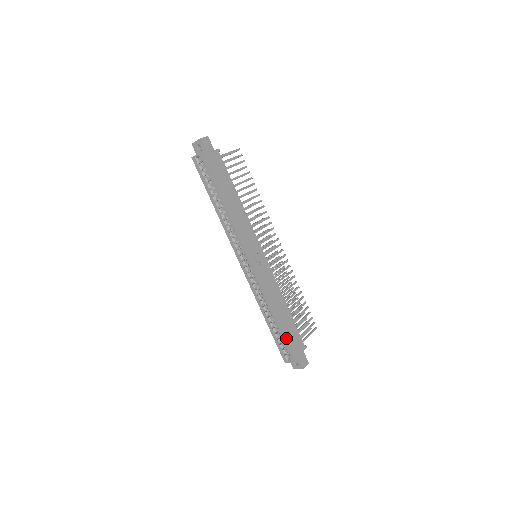
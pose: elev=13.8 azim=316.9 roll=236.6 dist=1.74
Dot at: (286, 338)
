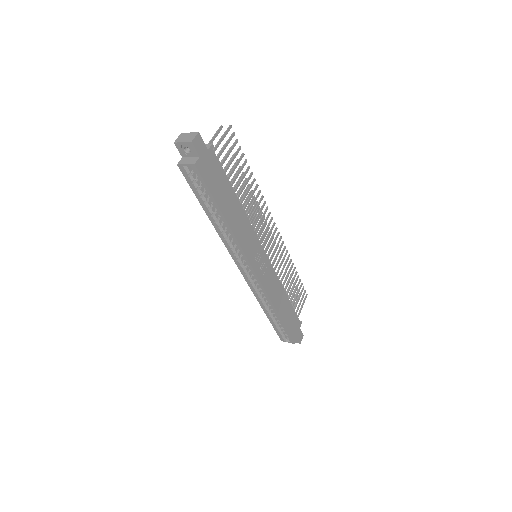
Dot at: (287, 327)
